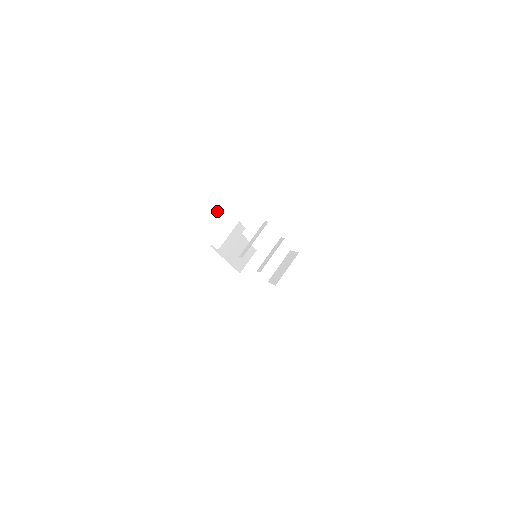
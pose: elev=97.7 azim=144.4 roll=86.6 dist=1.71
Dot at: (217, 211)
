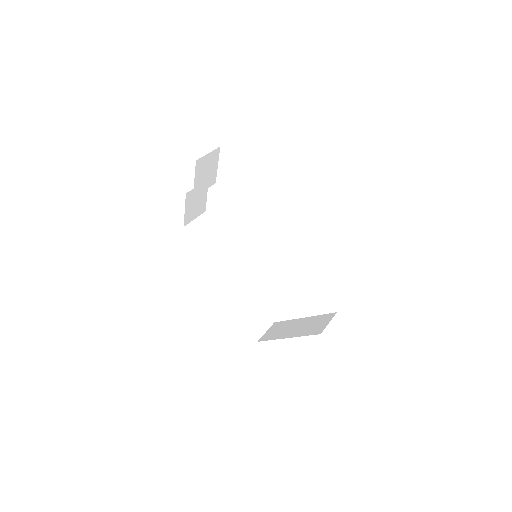
Dot at: (218, 225)
